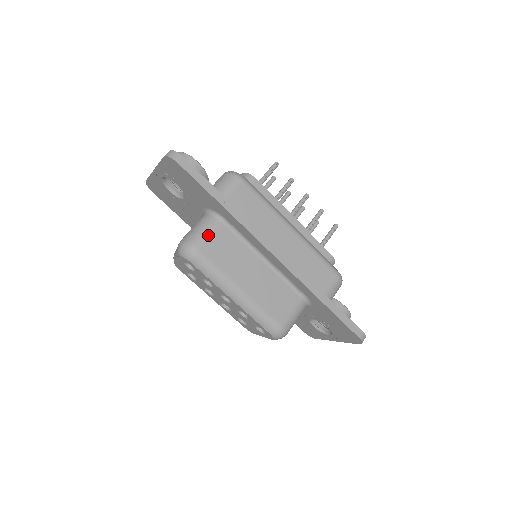
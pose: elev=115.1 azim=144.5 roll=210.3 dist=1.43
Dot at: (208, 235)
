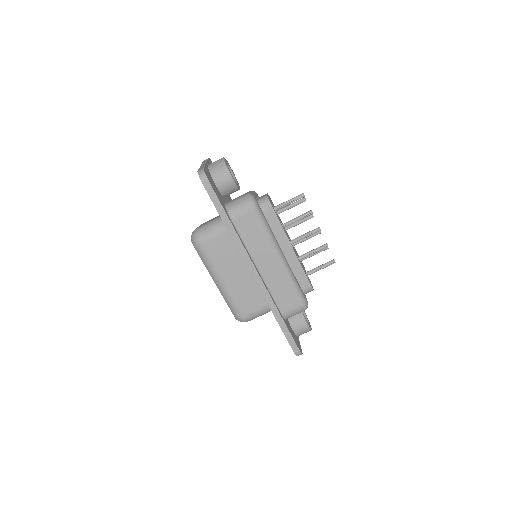
Dot at: (213, 236)
